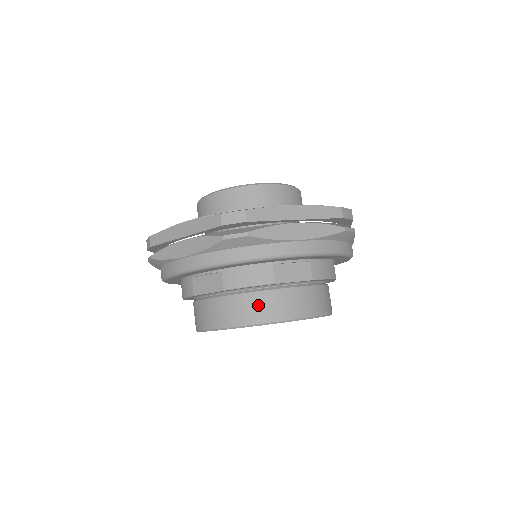
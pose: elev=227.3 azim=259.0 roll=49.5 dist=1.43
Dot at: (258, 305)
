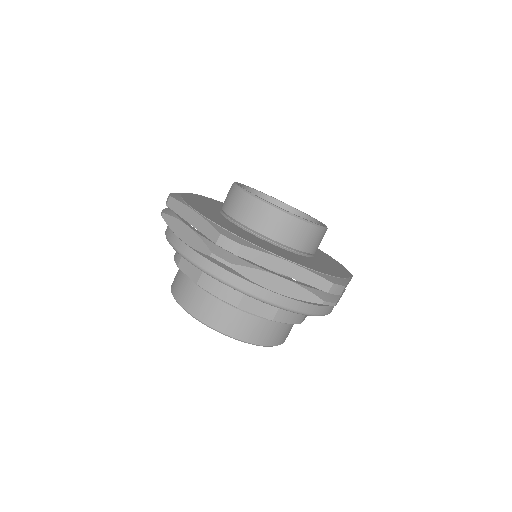
Dot at: (279, 333)
